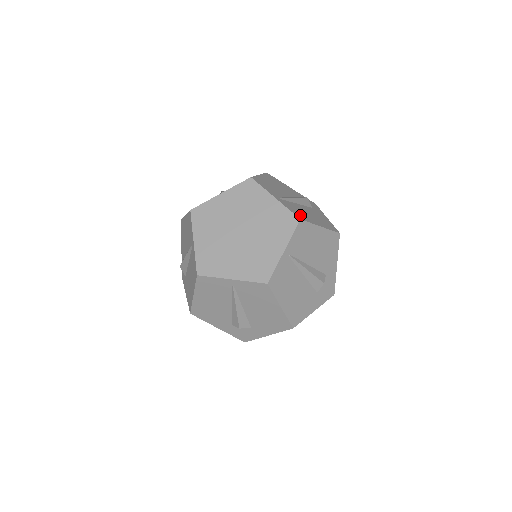
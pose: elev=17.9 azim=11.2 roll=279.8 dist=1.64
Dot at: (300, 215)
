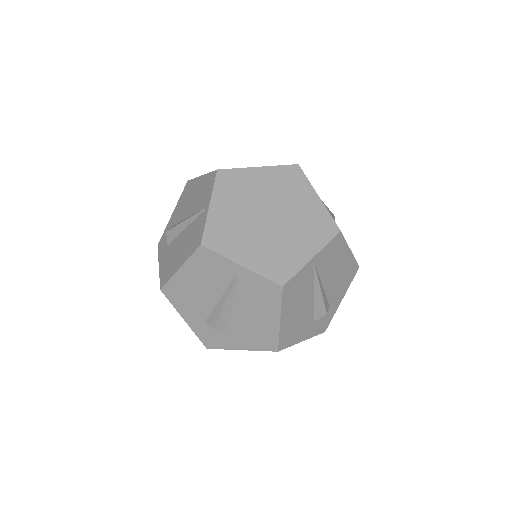
Dot at: occluded
